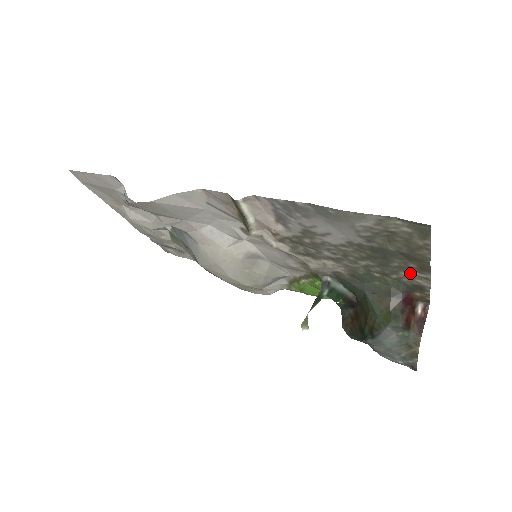
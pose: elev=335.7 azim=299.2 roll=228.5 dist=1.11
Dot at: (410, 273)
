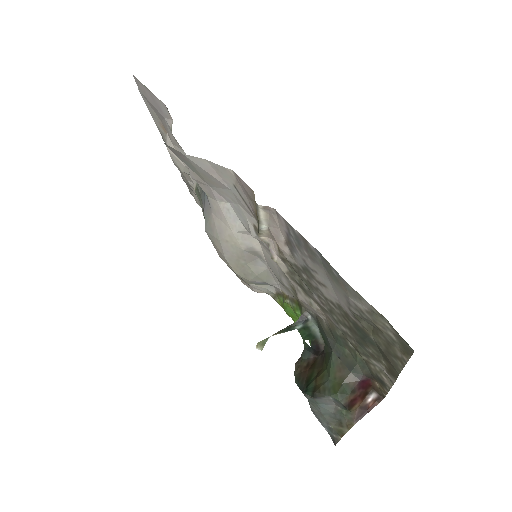
Dot at: (379, 365)
